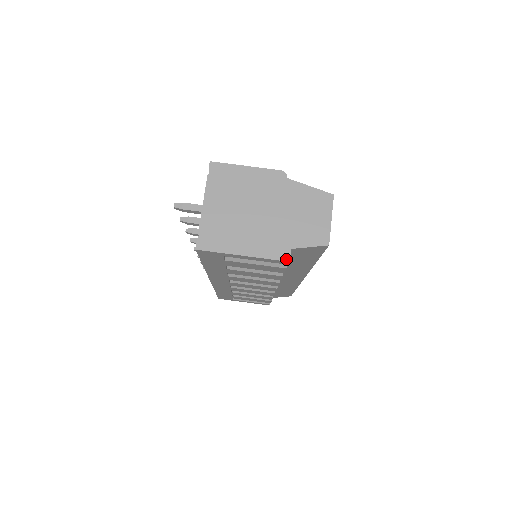
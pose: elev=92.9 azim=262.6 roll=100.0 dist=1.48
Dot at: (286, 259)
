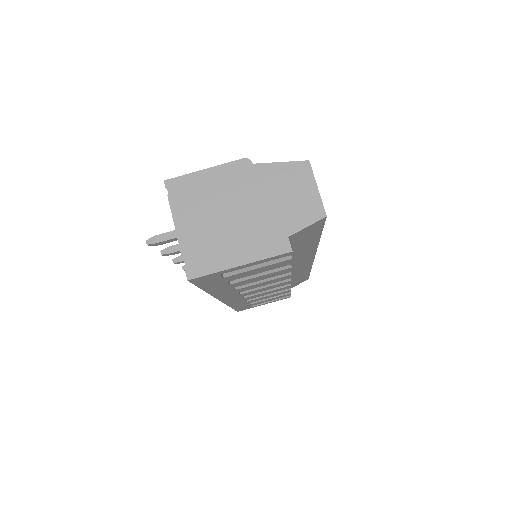
Dot at: (287, 250)
